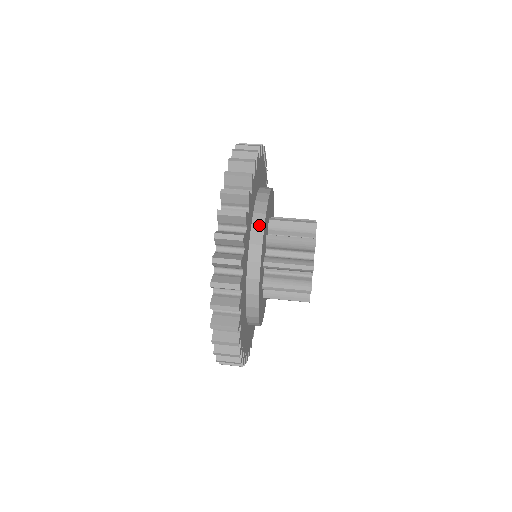
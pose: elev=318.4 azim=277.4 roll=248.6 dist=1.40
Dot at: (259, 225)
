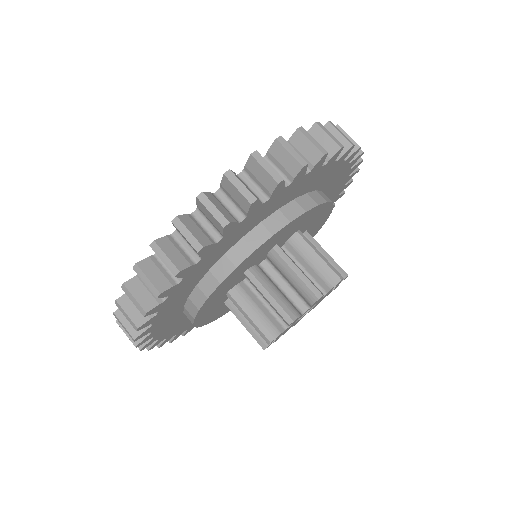
Dot at: (271, 227)
